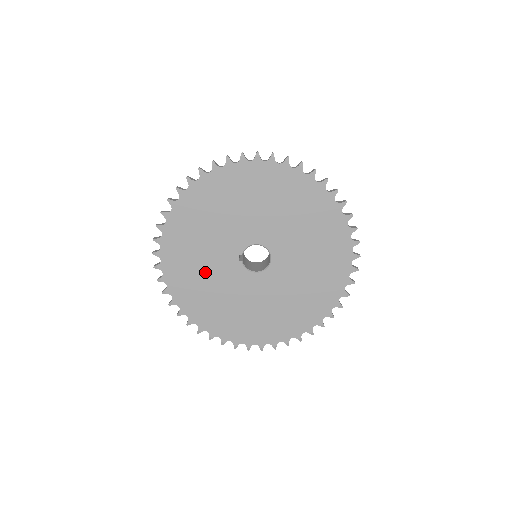
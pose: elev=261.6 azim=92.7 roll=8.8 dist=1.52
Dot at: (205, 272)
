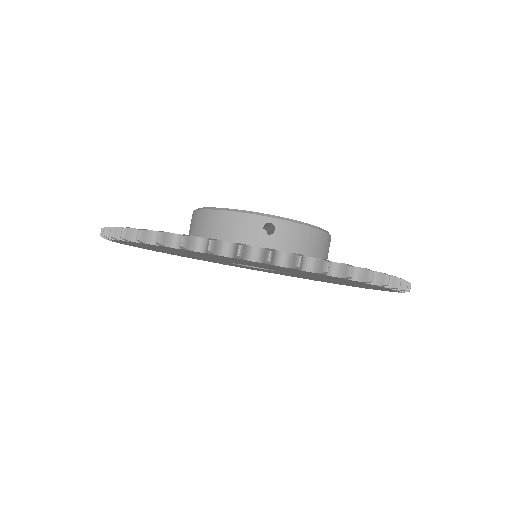
Dot at: occluded
